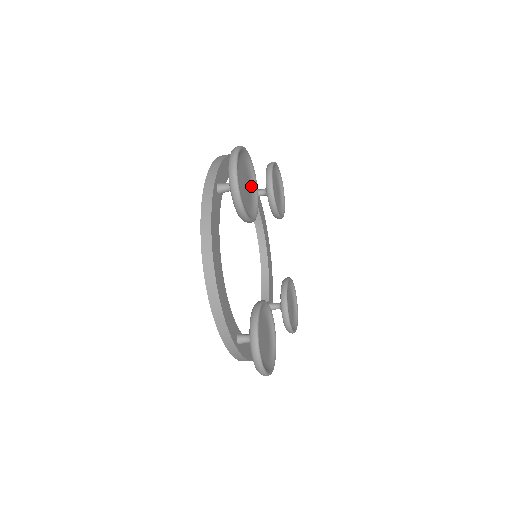
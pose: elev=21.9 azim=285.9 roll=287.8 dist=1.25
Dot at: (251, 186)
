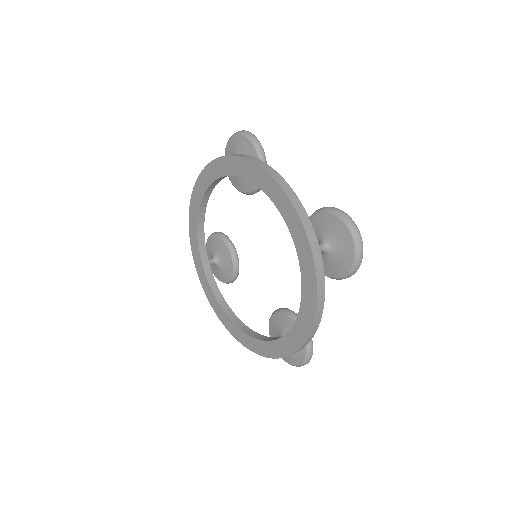
Dot at: occluded
